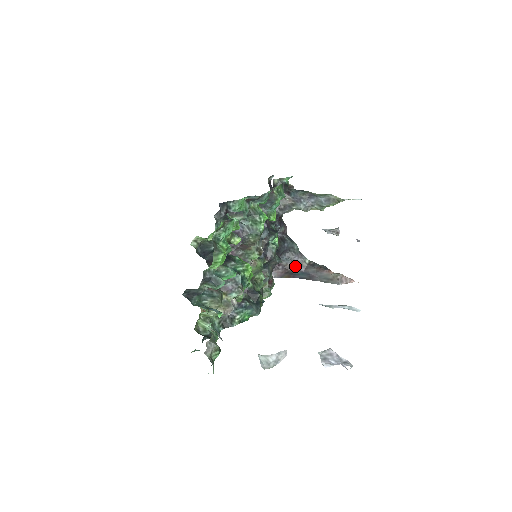
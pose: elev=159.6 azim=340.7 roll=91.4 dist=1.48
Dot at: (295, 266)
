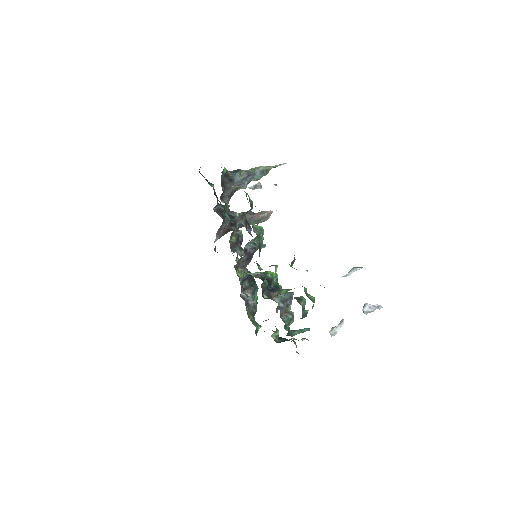
Dot at: occluded
